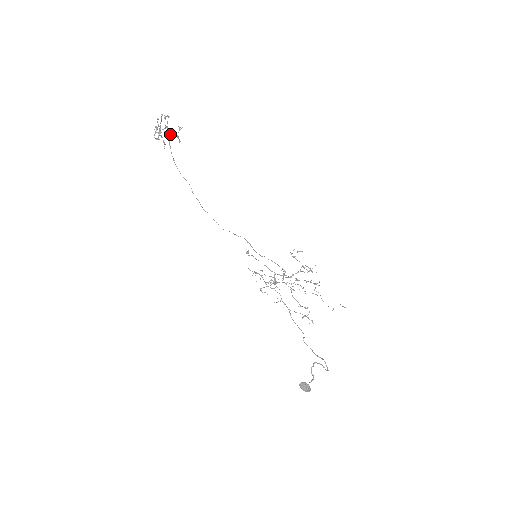
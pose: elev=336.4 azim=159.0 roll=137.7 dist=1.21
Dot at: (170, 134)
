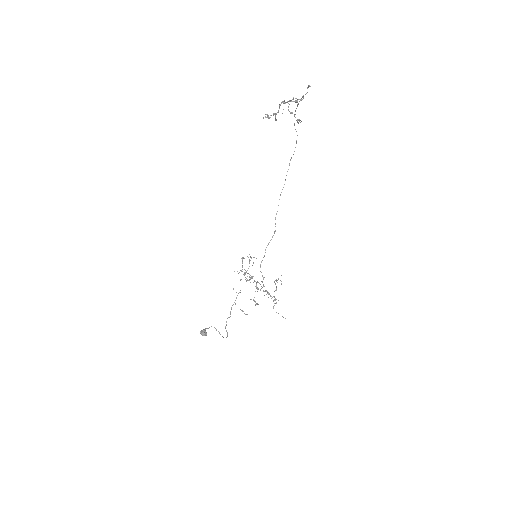
Dot at: (292, 113)
